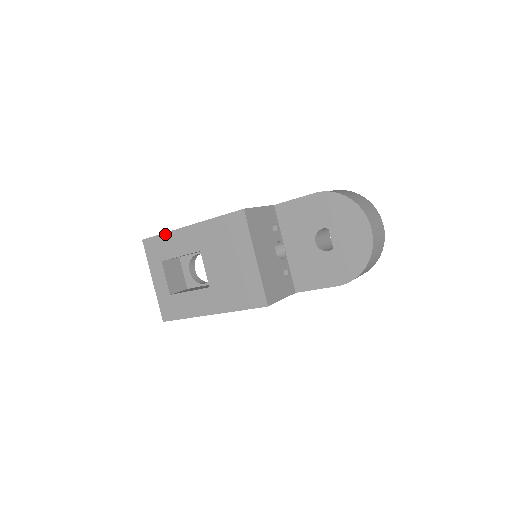
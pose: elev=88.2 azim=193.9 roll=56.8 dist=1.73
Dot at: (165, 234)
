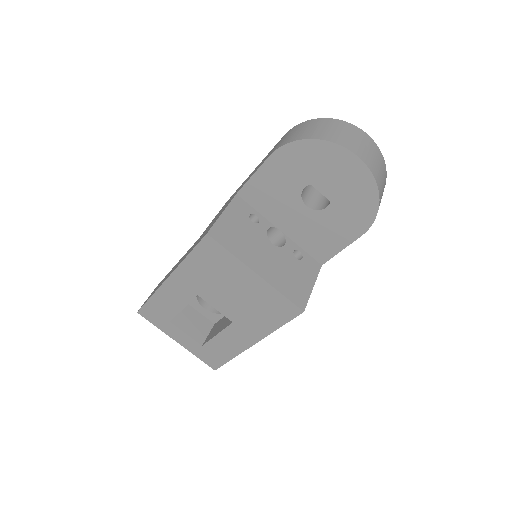
Dot at: (153, 297)
